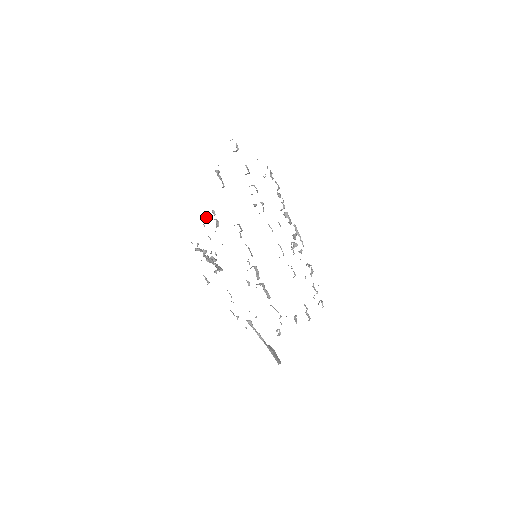
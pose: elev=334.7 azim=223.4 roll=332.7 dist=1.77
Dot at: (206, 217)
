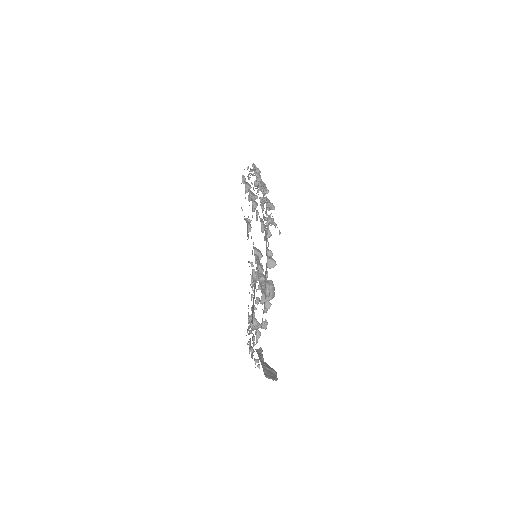
Dot at: occluded
